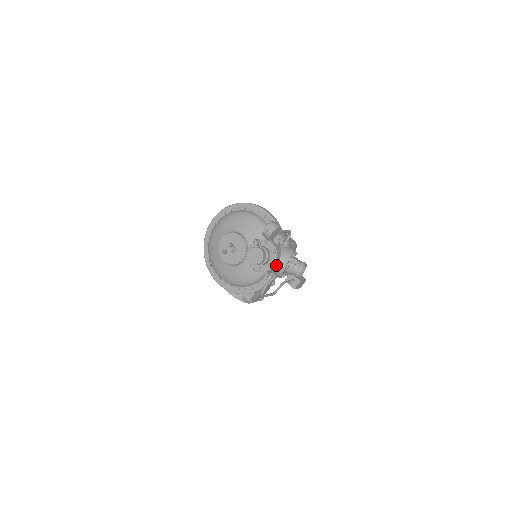
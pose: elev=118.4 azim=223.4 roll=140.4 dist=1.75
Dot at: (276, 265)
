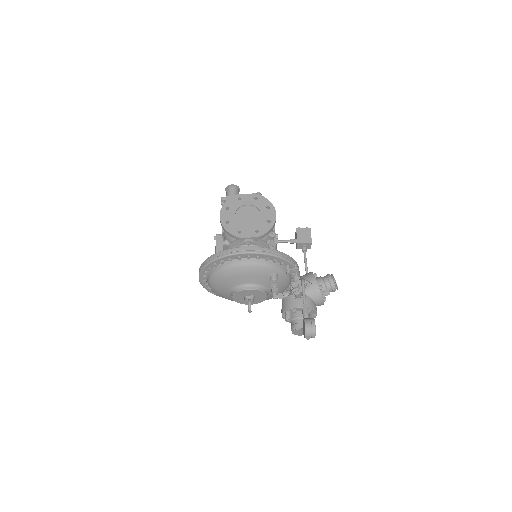
Dot at: occluded
